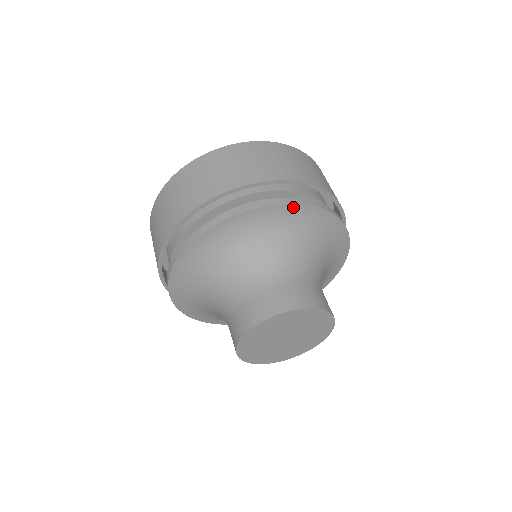
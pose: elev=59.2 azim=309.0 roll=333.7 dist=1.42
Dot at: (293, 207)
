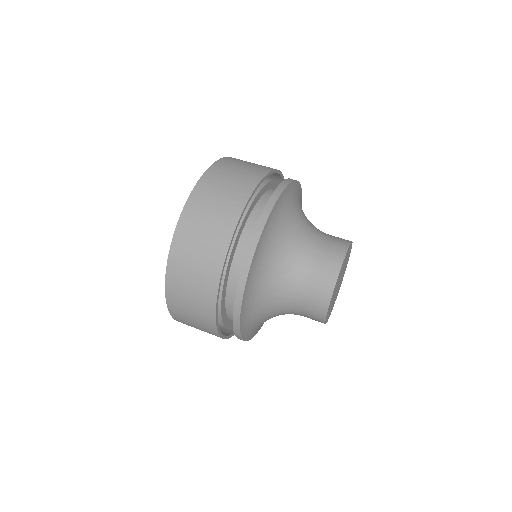
Dot at: (281, 196)
